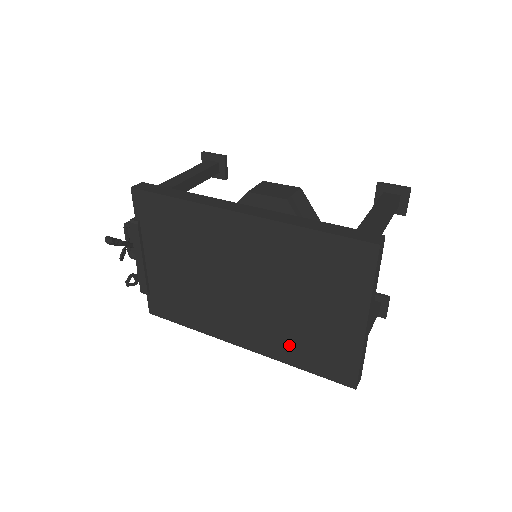
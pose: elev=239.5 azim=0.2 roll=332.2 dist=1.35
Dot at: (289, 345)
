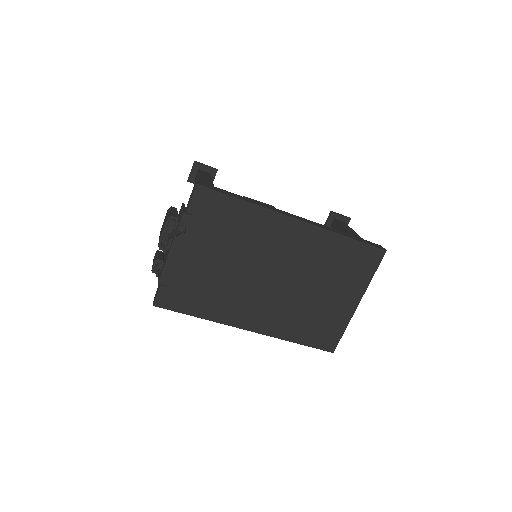
Dot at: (295, 324)
